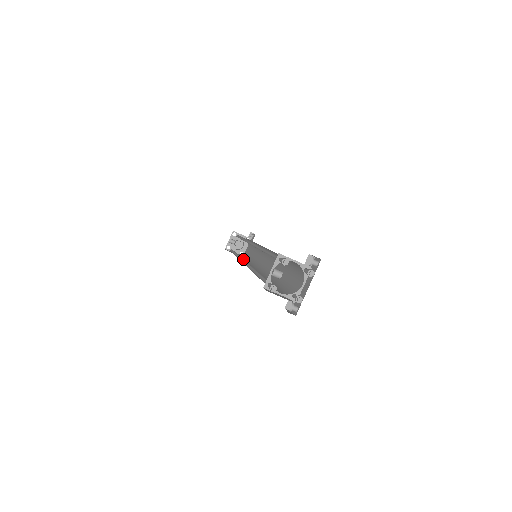
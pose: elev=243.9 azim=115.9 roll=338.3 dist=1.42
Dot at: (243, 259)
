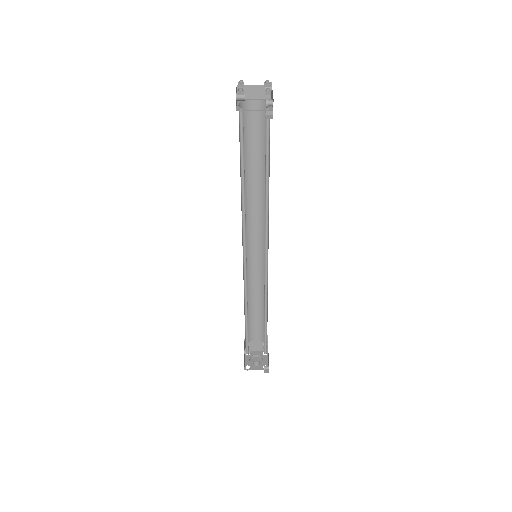
Dot at: (245, 267)
